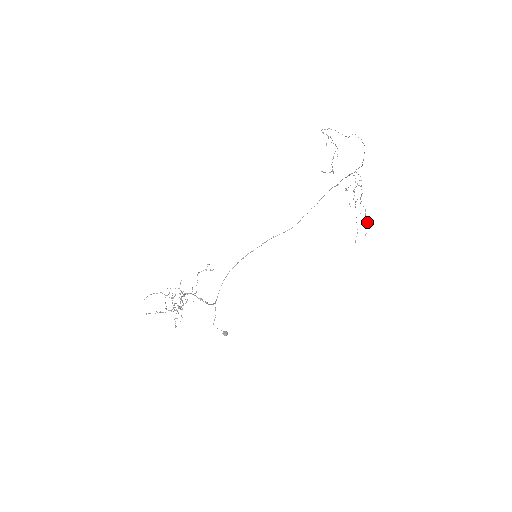
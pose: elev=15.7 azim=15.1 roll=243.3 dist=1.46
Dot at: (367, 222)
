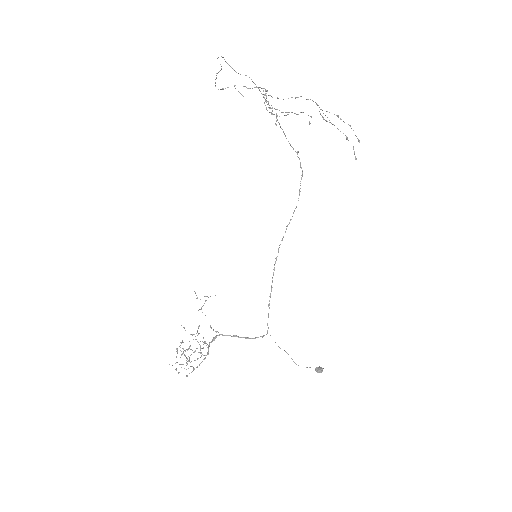
Dot at: occluded
